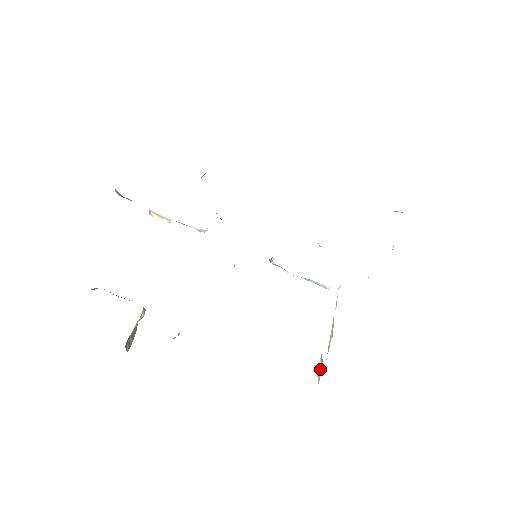
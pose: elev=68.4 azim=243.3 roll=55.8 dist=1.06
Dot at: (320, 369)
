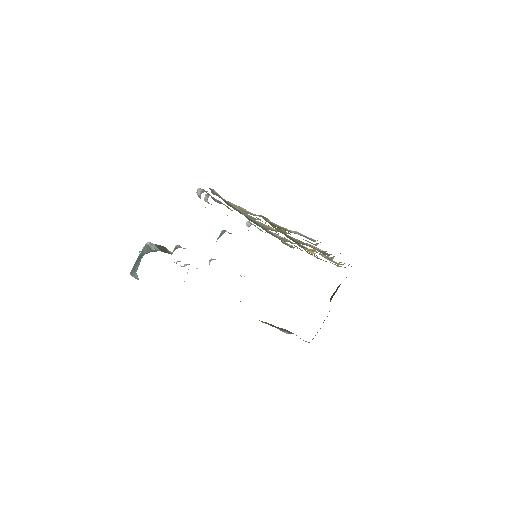
Dot at: occluded
